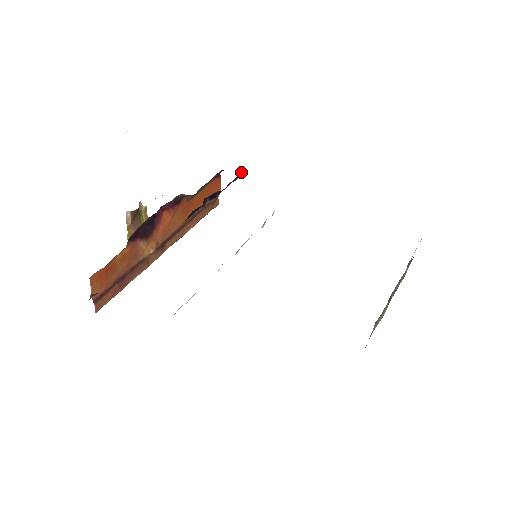
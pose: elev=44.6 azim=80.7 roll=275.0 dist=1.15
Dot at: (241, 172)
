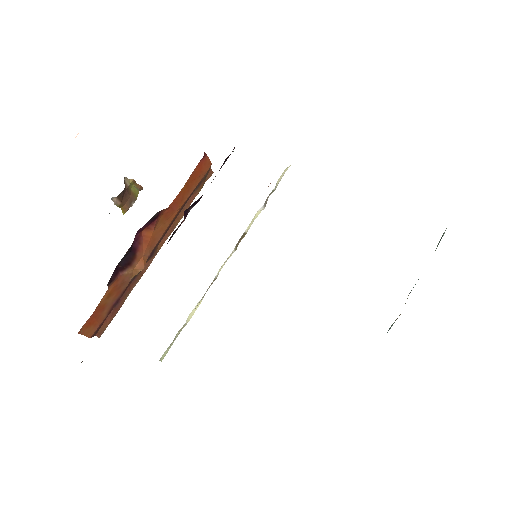
Dot at: occluded
